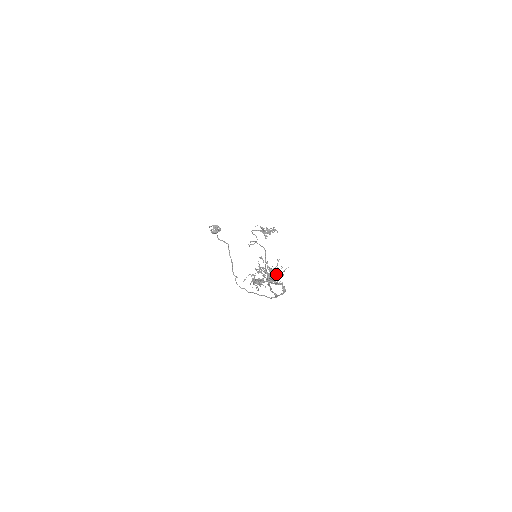
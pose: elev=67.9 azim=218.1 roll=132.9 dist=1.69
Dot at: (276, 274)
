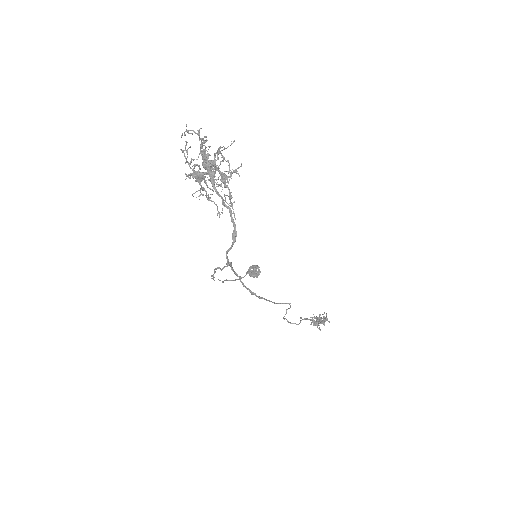
Dot at: (225, 178)
